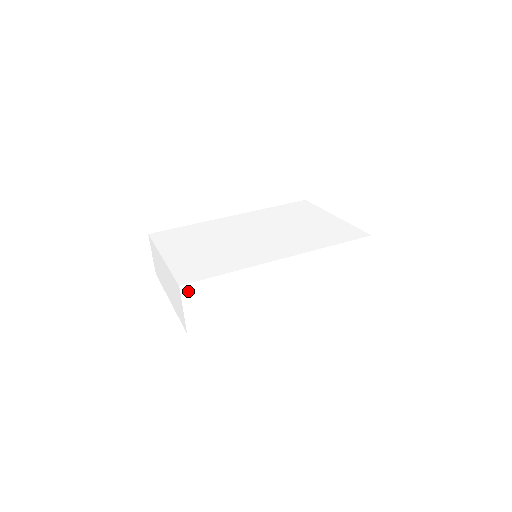
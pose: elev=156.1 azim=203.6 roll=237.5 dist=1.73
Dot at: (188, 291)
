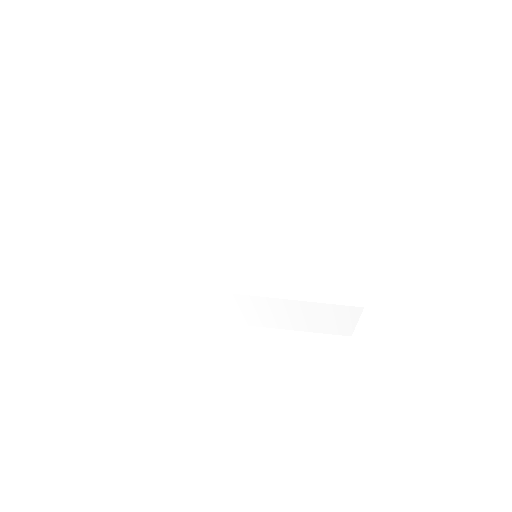
Dot at: (148, 289)
